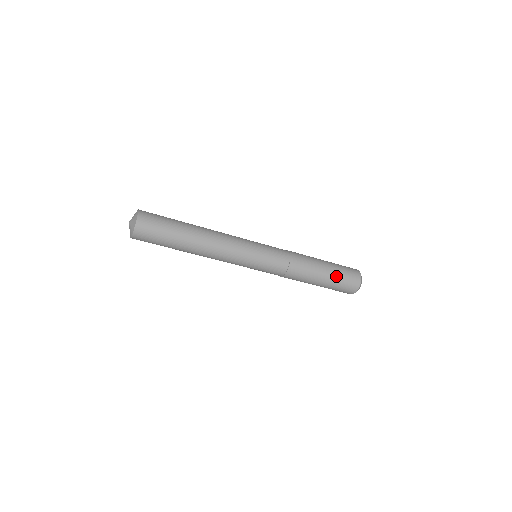
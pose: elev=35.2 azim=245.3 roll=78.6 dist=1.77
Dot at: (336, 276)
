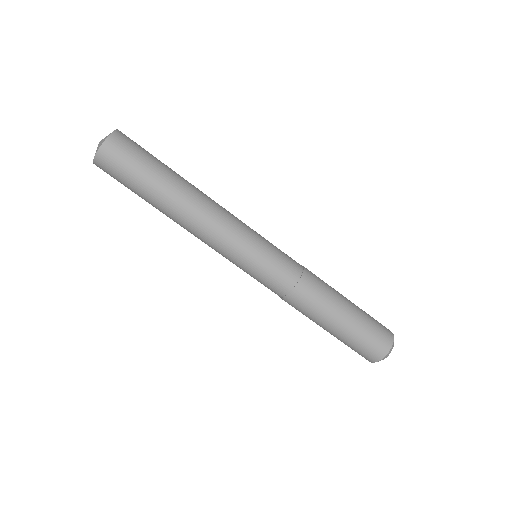
Dot at: (357, 328)
